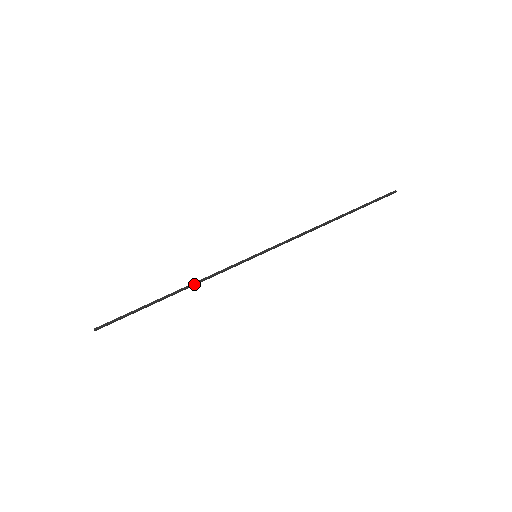
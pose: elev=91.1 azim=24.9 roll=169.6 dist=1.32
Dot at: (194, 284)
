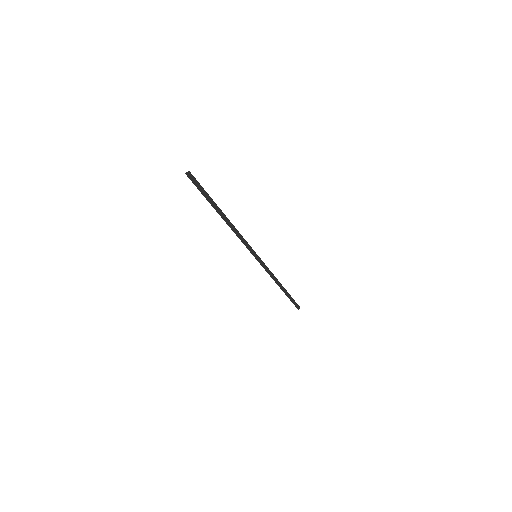
Dot at: (234, 227)
